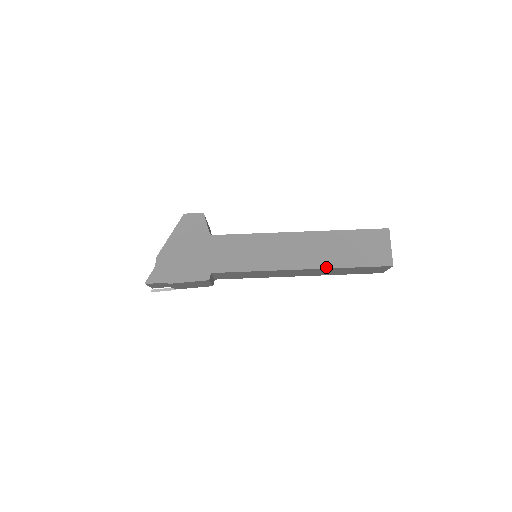
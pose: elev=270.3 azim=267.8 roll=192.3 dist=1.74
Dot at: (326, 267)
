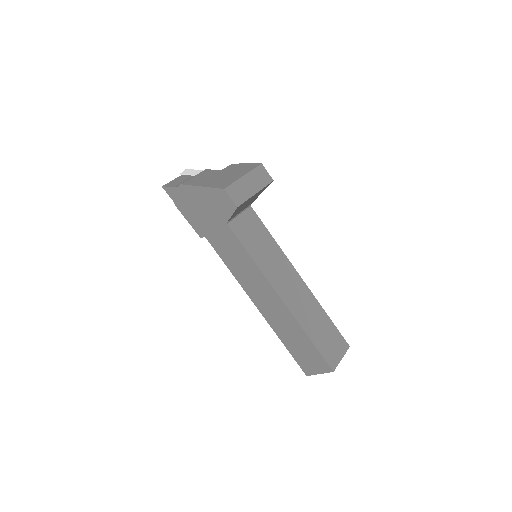
Dot at: (271, 326)
